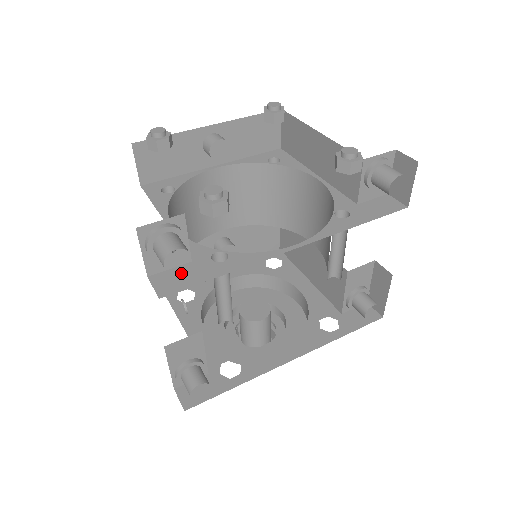
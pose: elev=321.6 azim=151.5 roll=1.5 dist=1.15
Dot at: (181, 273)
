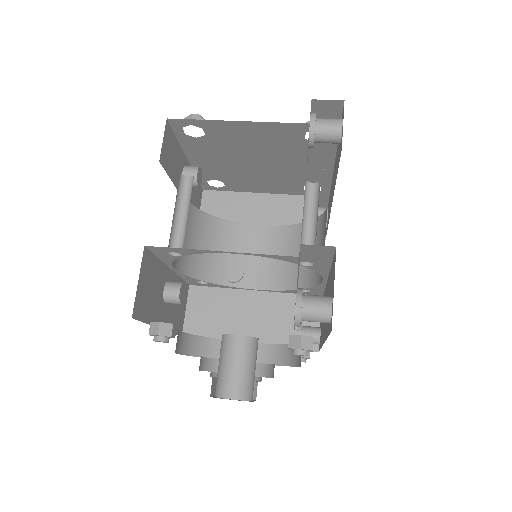
Dot at: occluded
